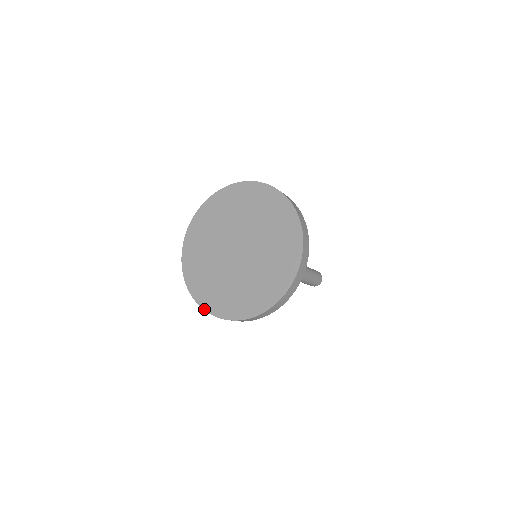
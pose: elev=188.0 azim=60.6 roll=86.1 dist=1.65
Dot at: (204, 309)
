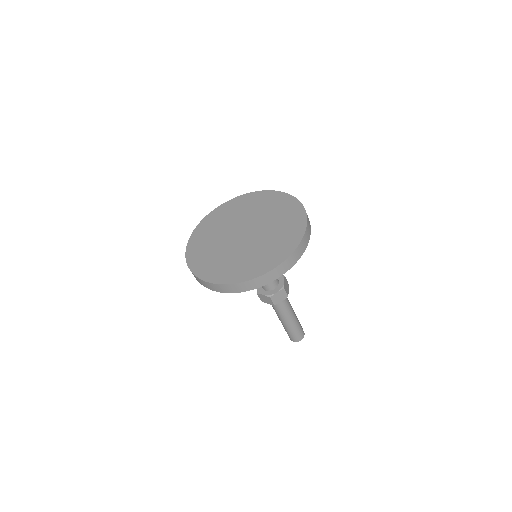
Dot at: (206, 281)
